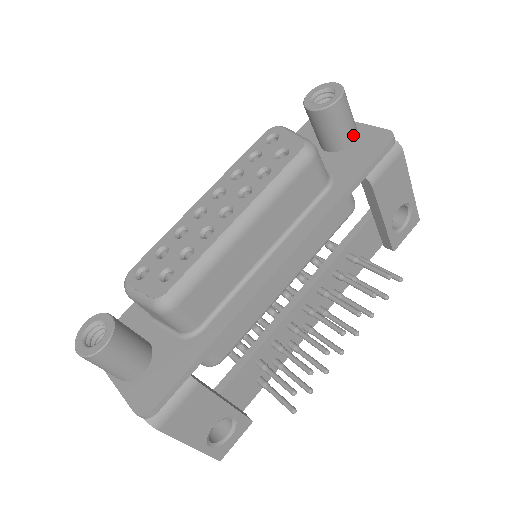
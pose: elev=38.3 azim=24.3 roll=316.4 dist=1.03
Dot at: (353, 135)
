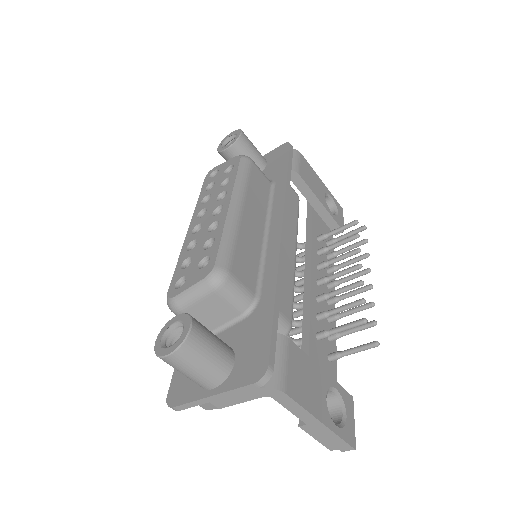
Dot at: (263, 158)
